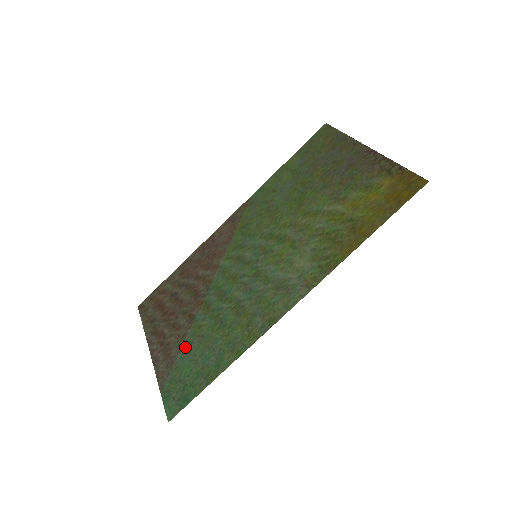
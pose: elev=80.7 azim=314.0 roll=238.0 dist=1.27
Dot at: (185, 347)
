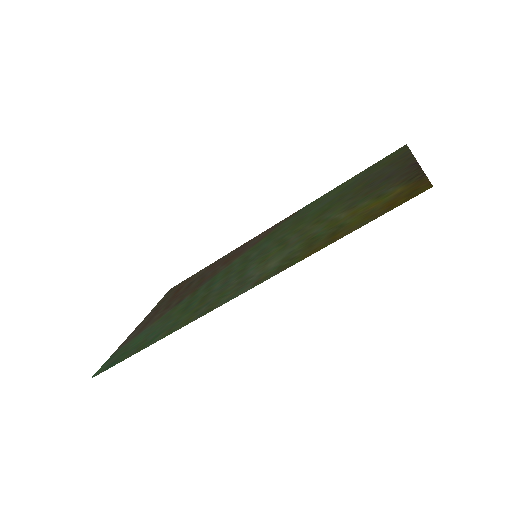
Dot at: (154, 323)
